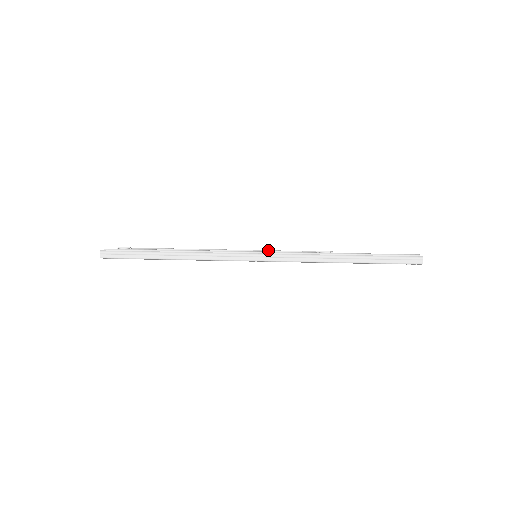
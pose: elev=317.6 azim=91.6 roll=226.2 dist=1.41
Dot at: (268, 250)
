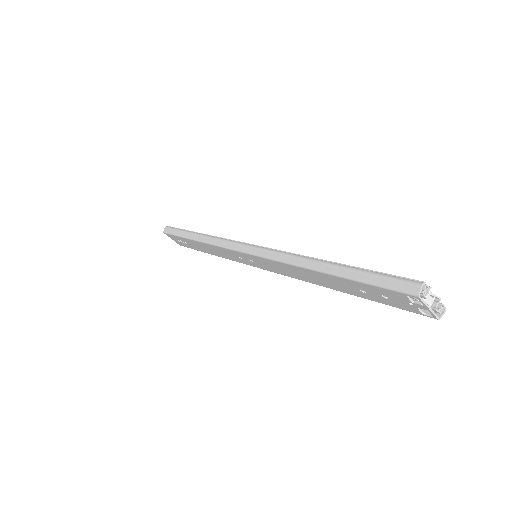
Dot at: occluded
